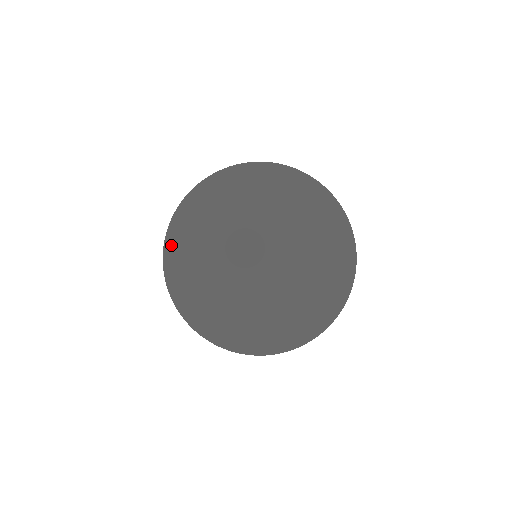
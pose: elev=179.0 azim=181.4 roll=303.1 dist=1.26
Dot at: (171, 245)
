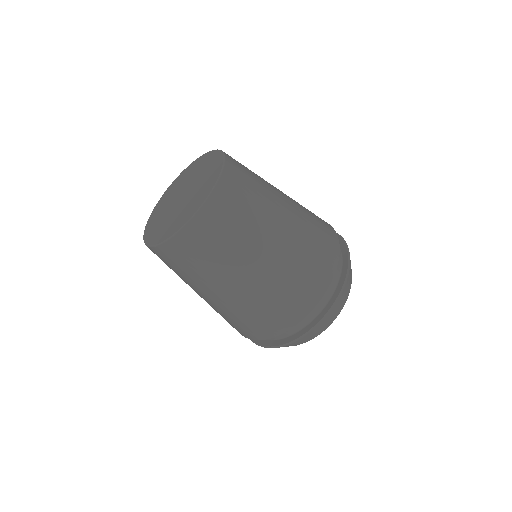
Dot at: (146, 236)
